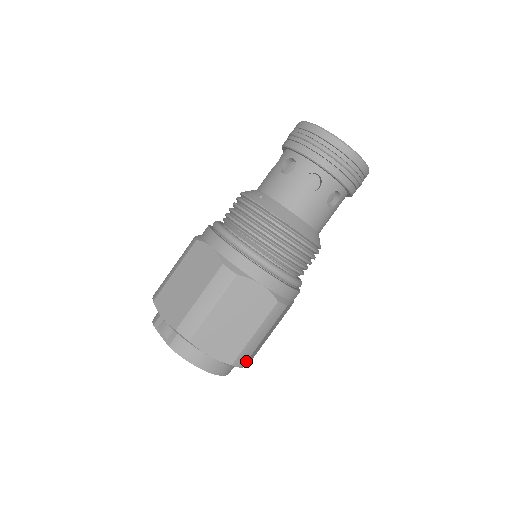
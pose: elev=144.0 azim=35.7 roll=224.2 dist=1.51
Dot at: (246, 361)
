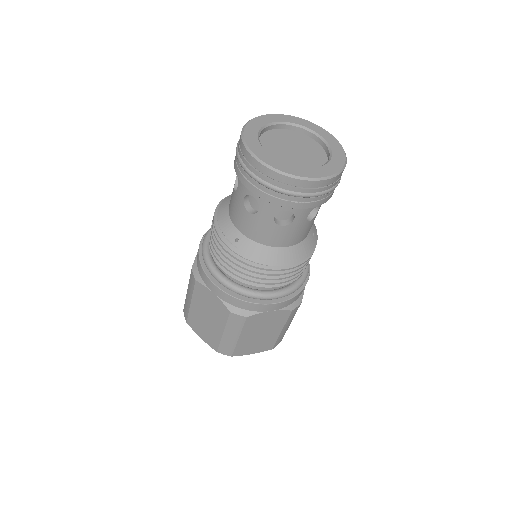
Dot at: occluded
